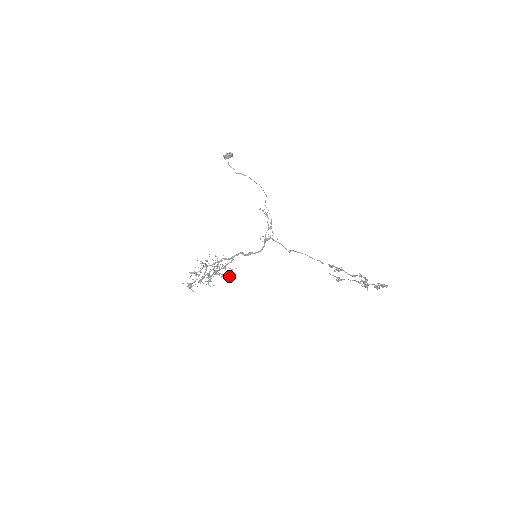
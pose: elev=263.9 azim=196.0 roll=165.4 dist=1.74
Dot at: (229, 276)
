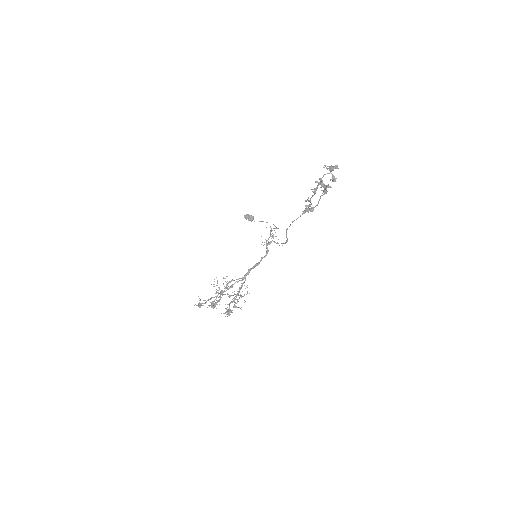
Dot at: (245, 301)
